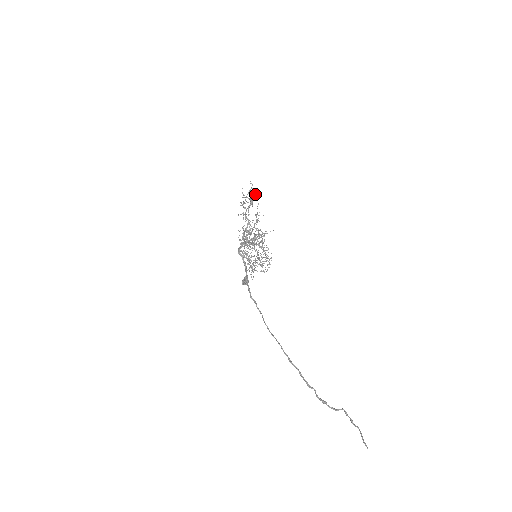
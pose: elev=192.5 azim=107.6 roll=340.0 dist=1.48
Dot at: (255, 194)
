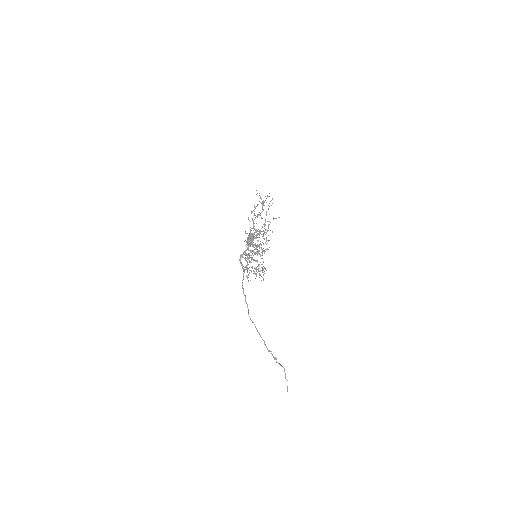
Dot at: (269, 196)
